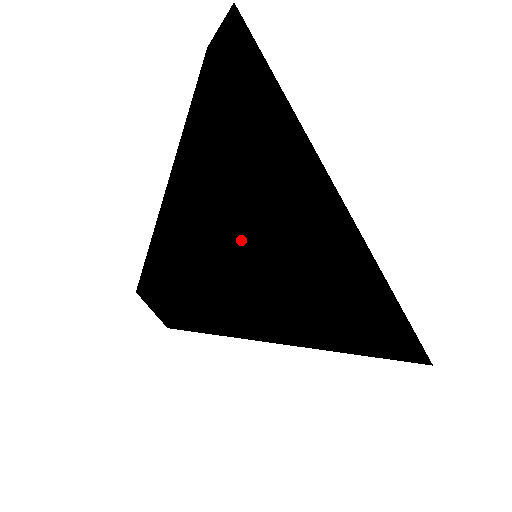
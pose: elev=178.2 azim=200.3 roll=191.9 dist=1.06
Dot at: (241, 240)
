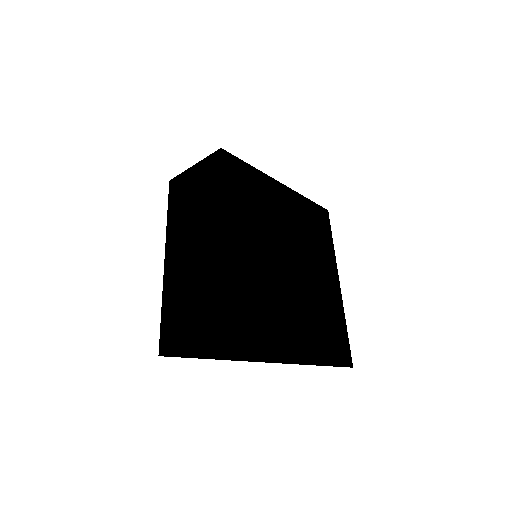
Dot at: (213, 336)
